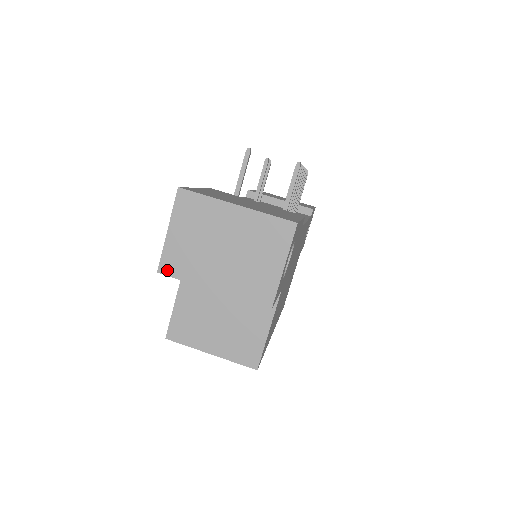
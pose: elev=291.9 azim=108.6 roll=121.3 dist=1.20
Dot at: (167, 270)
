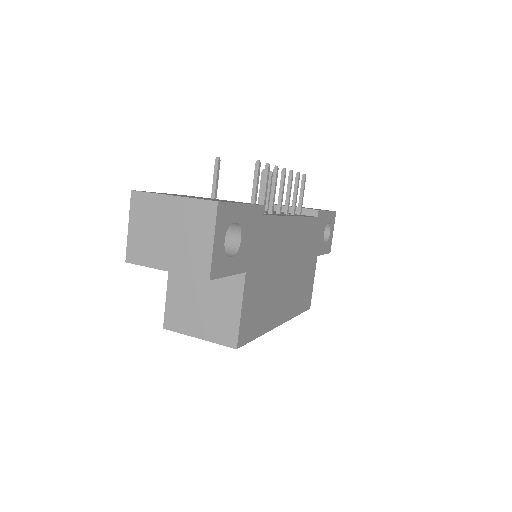
Dot at: (132, 259)
